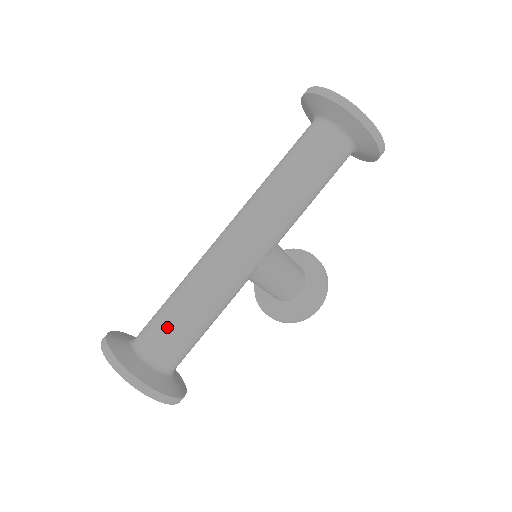
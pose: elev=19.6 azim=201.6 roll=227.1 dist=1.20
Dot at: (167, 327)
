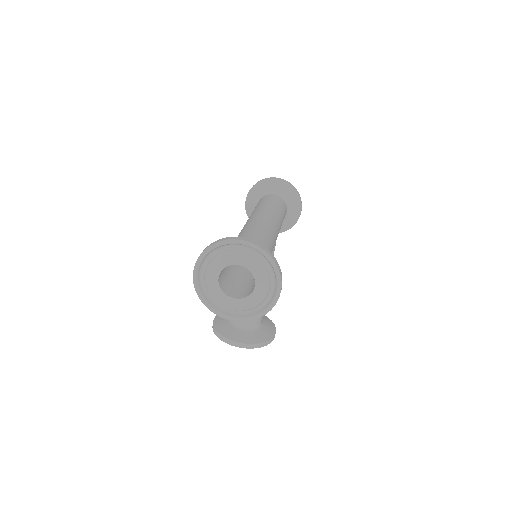
Dot at: occluded
